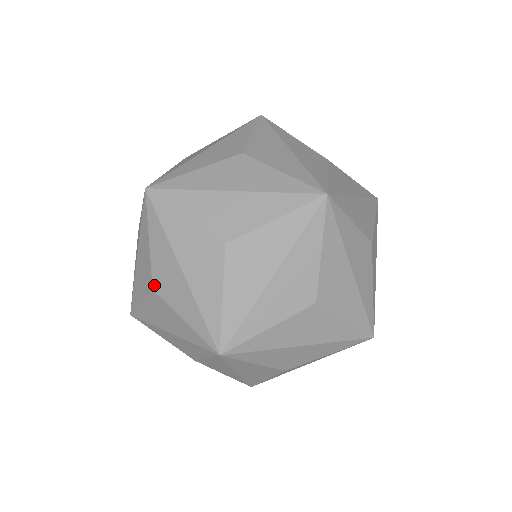
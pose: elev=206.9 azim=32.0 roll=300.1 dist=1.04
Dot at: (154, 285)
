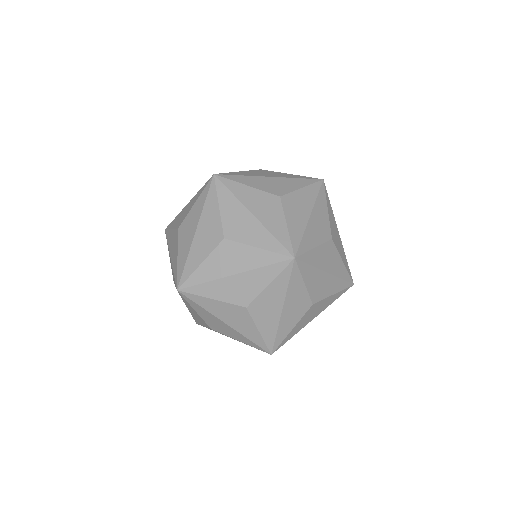
Dot at: occluded
